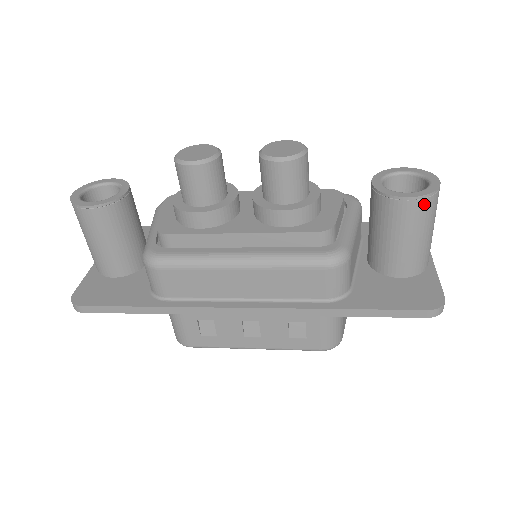
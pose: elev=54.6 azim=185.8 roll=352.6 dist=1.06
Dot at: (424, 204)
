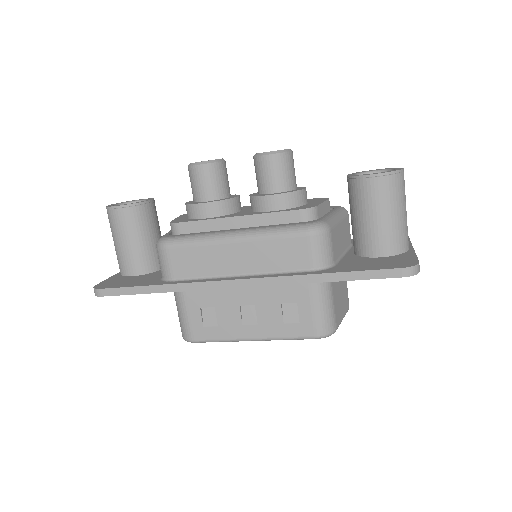
Dot at: (389, 181)
